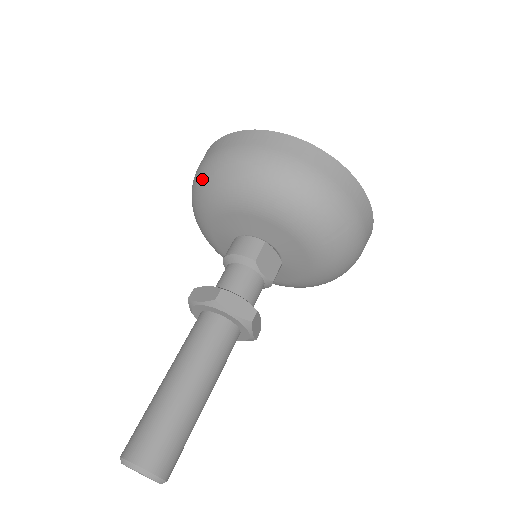
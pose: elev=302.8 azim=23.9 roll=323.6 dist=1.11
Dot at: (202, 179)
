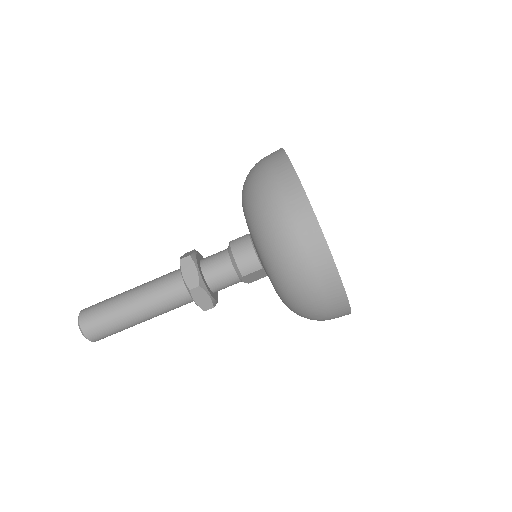
Dot at: (256, 197)
